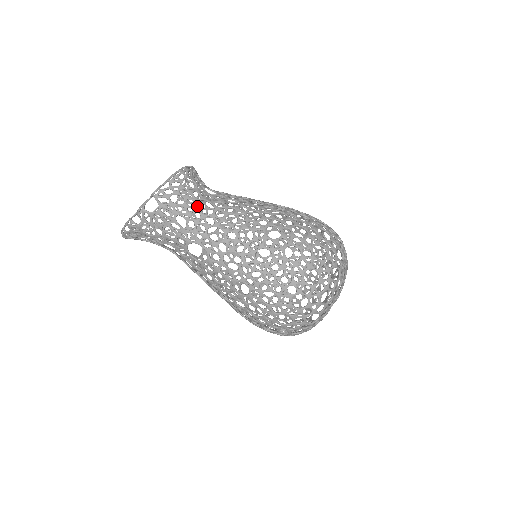
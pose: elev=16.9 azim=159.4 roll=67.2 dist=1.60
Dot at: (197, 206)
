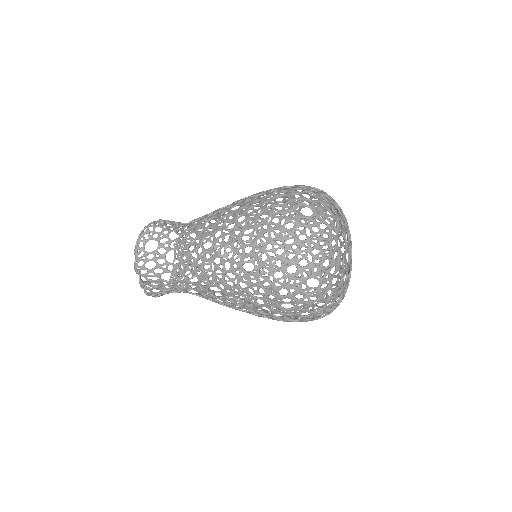
Dot at: occluded
